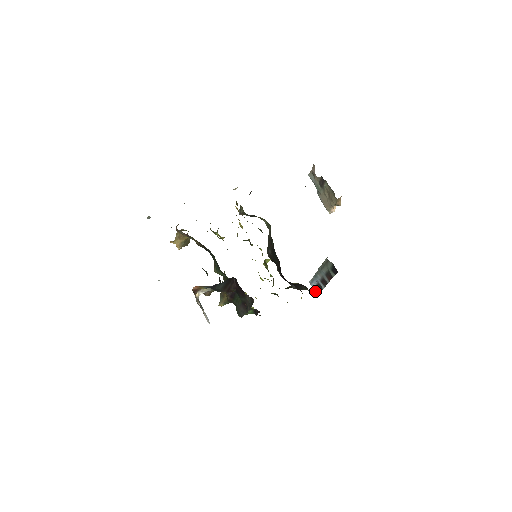
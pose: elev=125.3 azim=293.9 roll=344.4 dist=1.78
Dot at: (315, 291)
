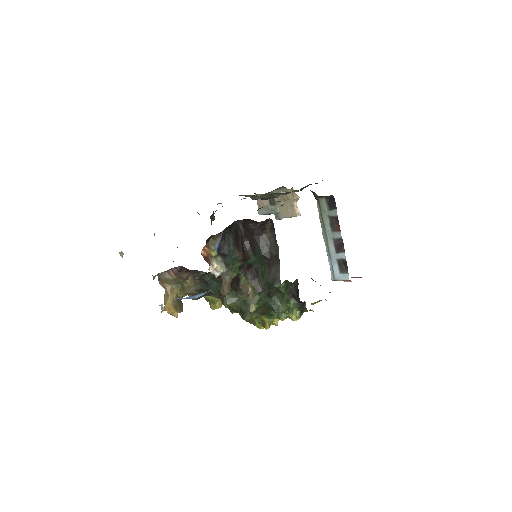
Dot at: (344, 279)
